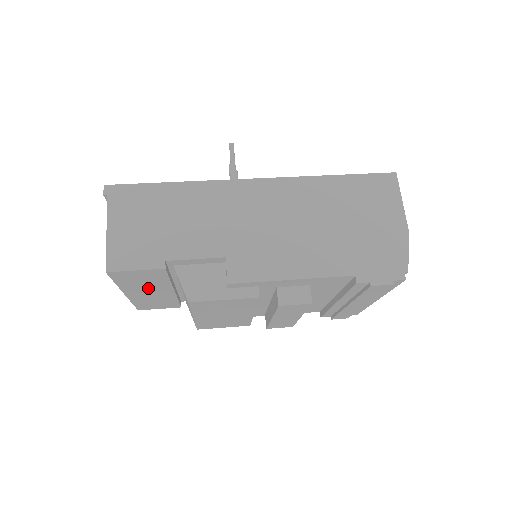
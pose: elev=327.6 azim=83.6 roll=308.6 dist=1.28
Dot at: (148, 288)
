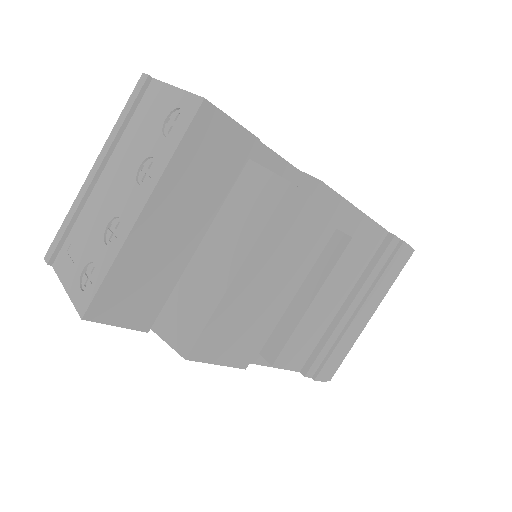
Dot at: (187, 204)
